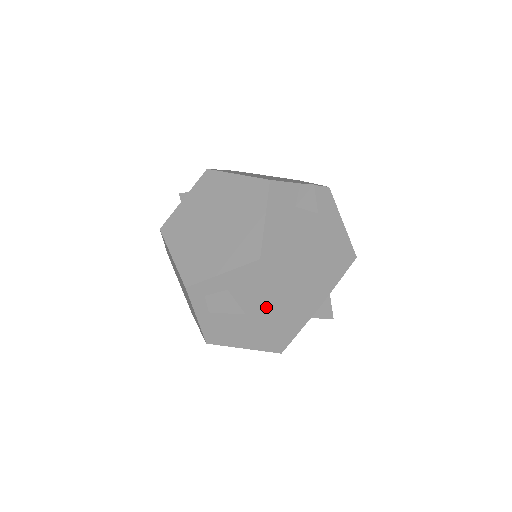
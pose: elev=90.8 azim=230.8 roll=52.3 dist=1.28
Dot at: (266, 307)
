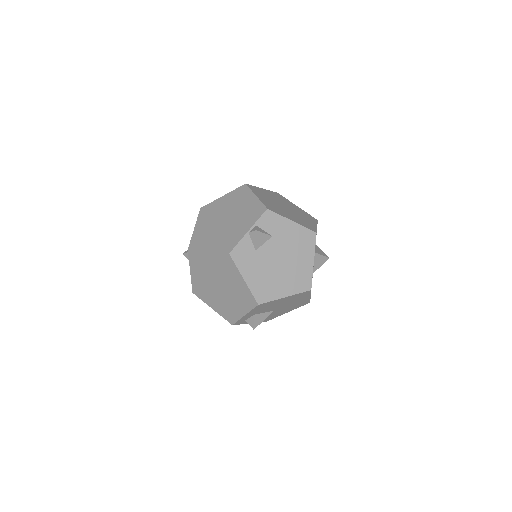
Dot at: (282, 305)
